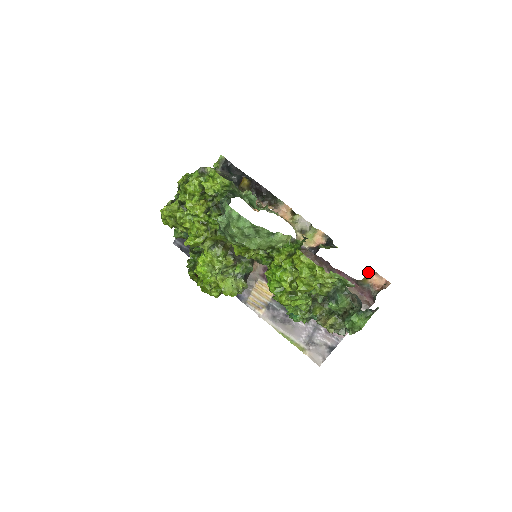
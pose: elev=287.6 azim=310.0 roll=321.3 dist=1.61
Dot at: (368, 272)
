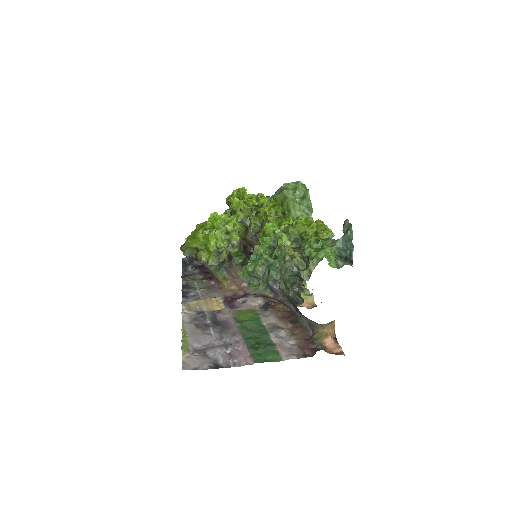
Dot at: (332, 334)
